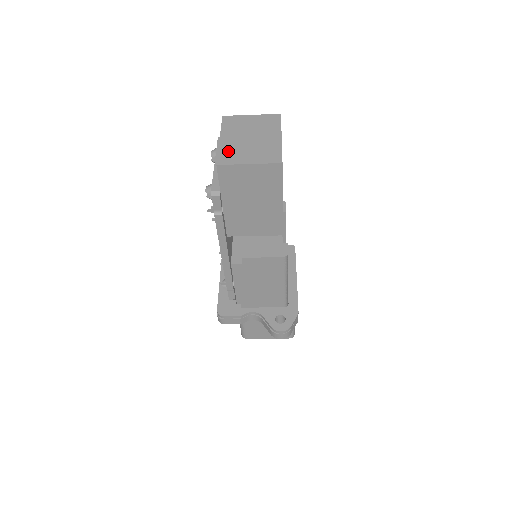
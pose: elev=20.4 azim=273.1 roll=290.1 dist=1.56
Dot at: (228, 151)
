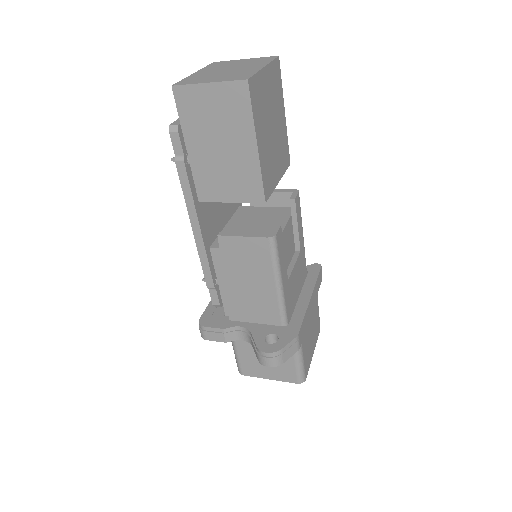
Dot at: (194, 78)
